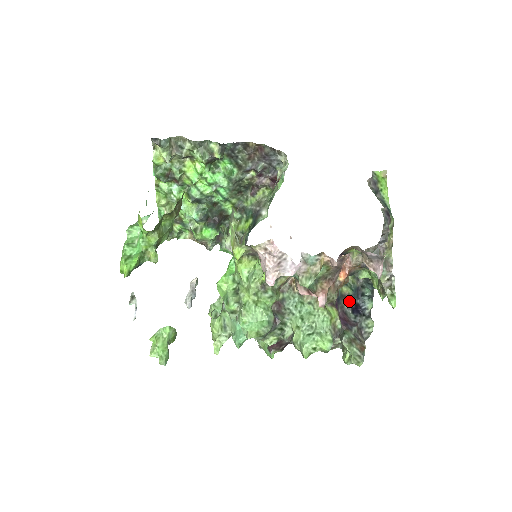
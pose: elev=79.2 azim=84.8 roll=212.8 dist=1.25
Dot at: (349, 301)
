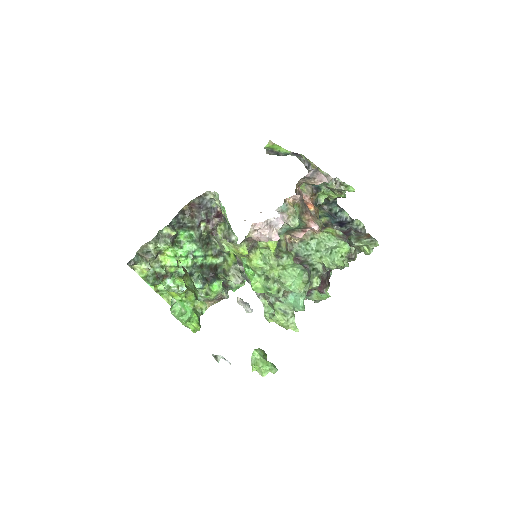
Dot at: (333, 224)
